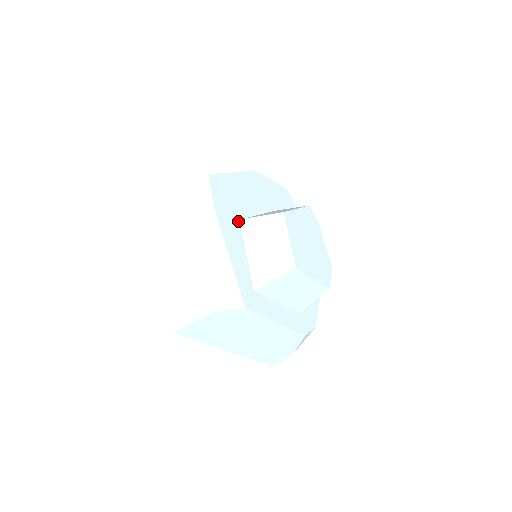
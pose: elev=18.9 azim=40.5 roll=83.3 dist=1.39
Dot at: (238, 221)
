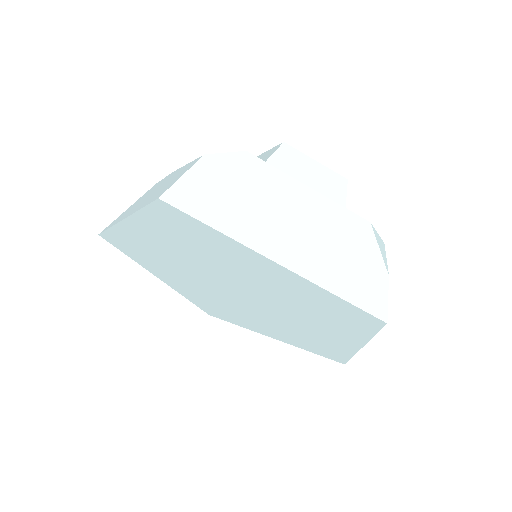
Dot at: occluded
